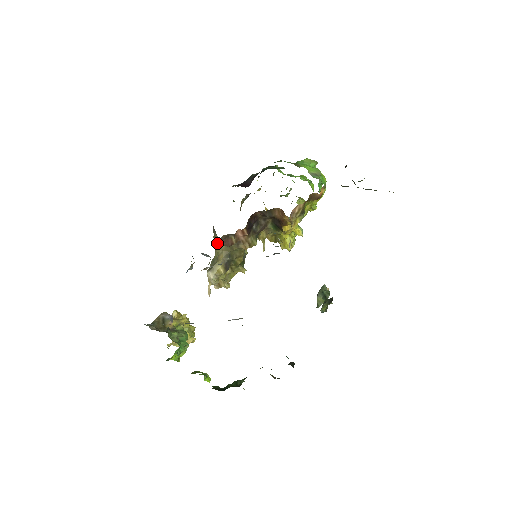
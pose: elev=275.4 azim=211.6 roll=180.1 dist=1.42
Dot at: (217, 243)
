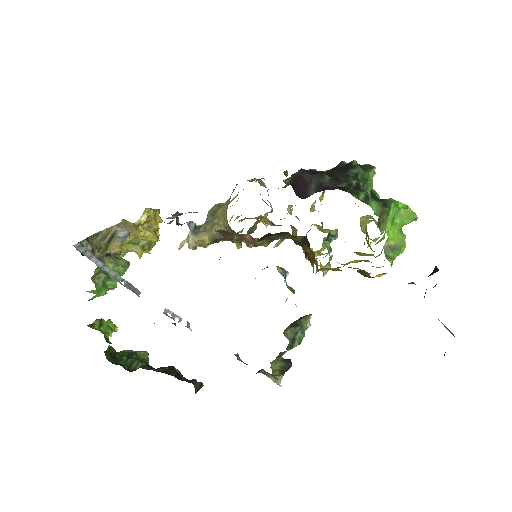
Dot at: (226, 208)
